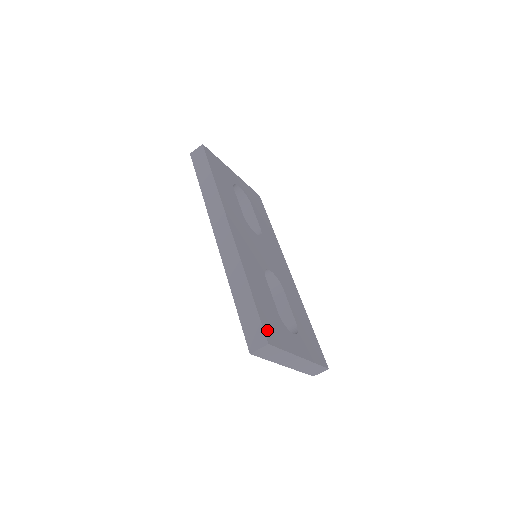
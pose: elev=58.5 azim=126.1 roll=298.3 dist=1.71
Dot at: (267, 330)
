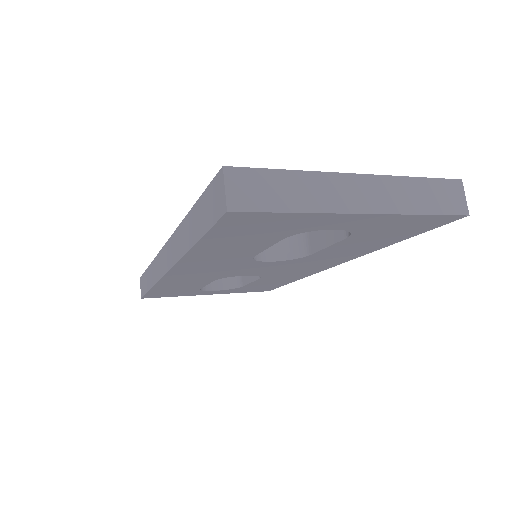
Dot at: occluded
